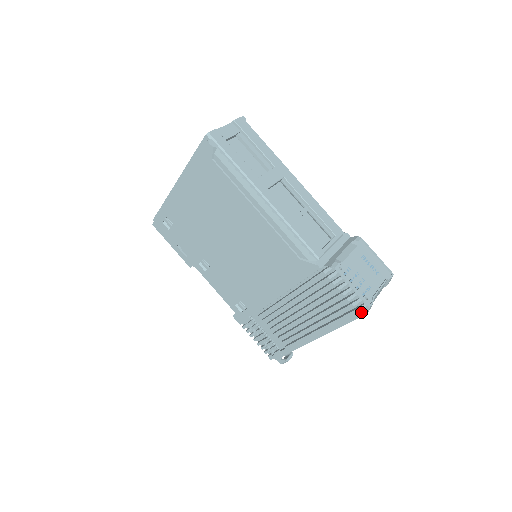
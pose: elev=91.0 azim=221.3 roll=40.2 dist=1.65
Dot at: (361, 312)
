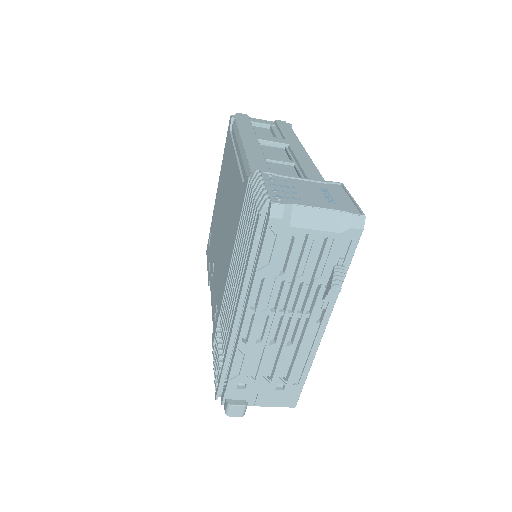
Dot at: (267, 220)
